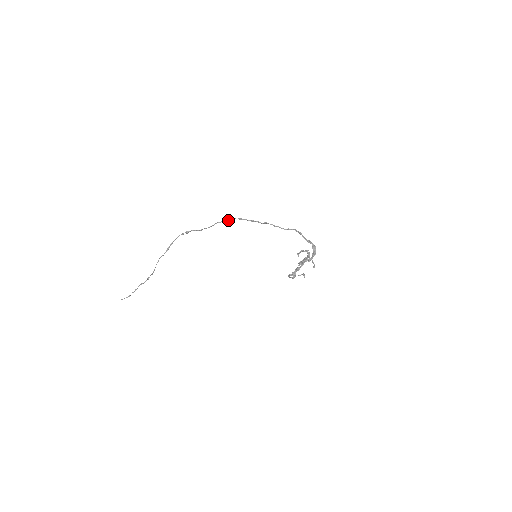
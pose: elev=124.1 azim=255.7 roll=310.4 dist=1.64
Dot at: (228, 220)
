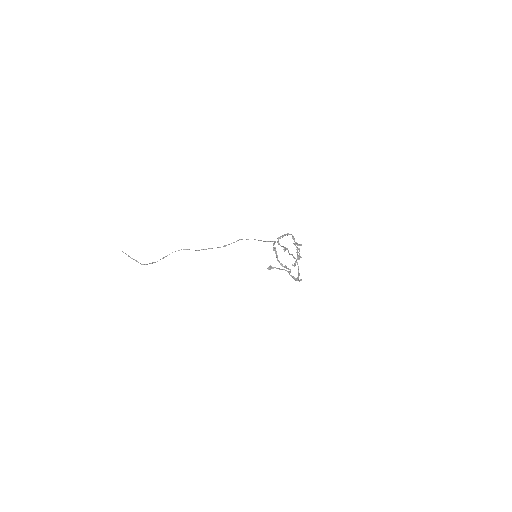
Dot at: (264, 241)
